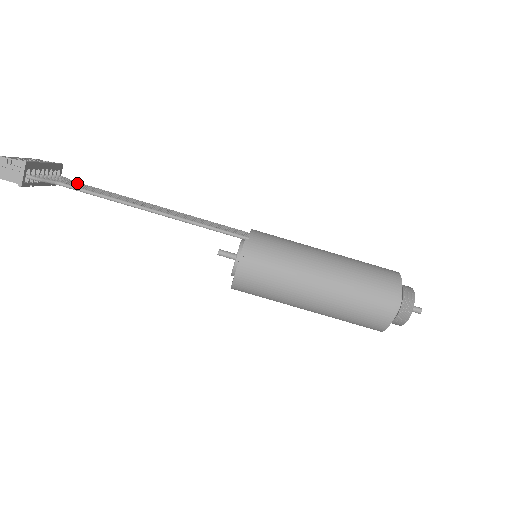
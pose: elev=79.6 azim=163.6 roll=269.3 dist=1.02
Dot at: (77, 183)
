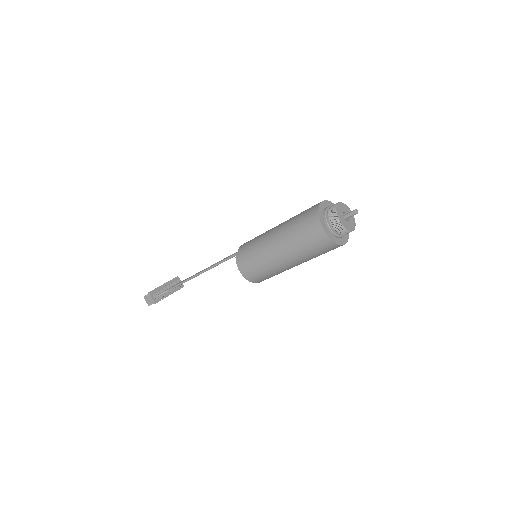
Dot at: occluded
